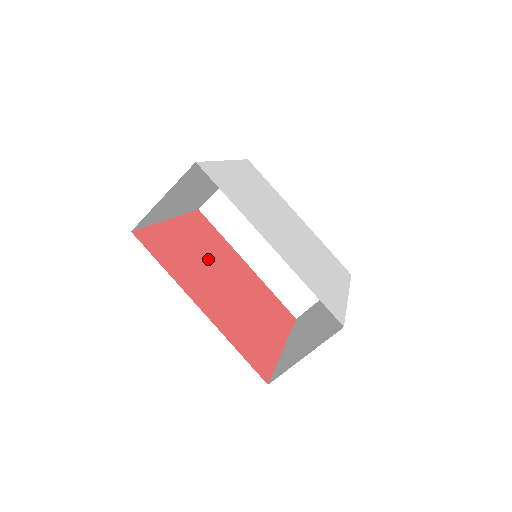
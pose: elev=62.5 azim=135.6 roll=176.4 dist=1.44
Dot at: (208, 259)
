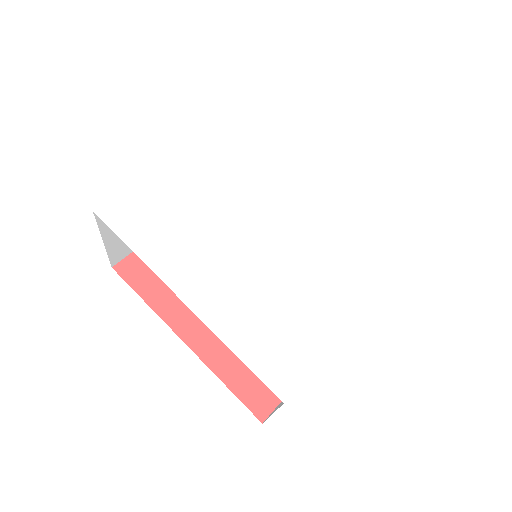
Dot at: occluded
